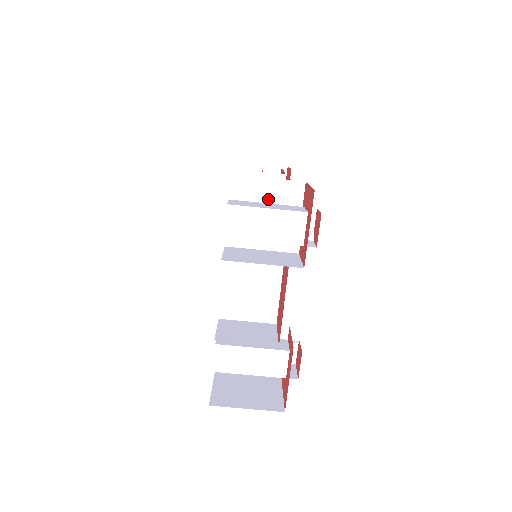
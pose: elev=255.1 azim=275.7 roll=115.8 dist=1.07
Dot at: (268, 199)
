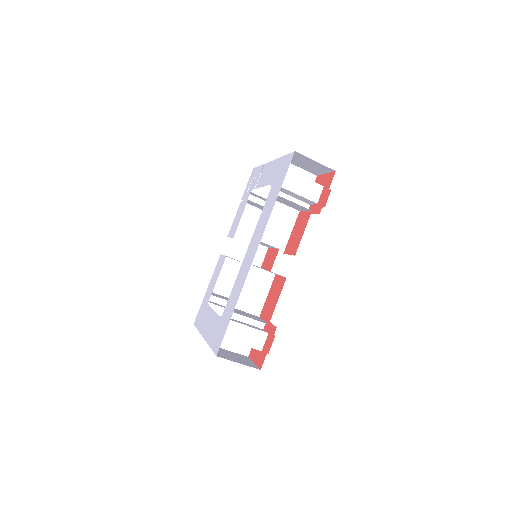
Dot at: (253, 317)
